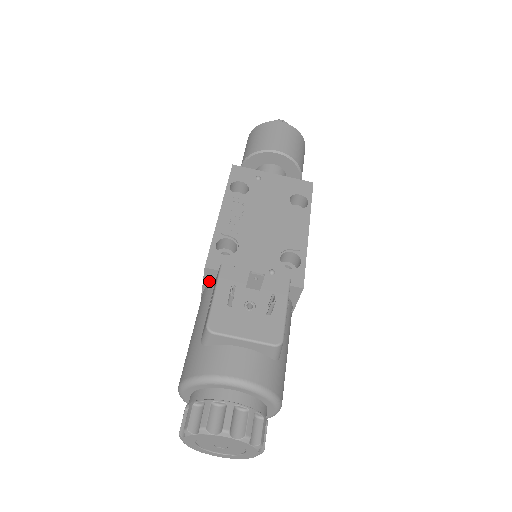
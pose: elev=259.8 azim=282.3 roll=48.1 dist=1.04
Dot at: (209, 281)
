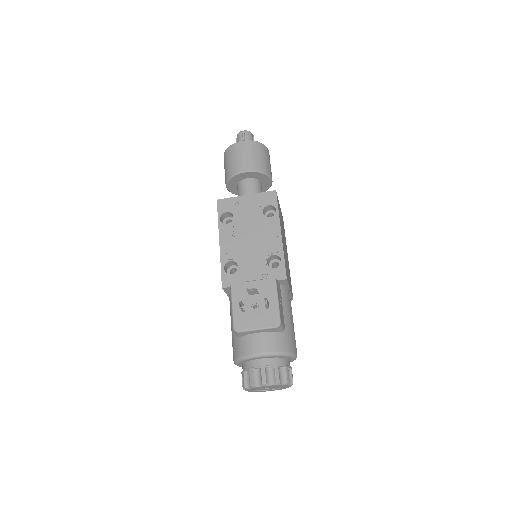
Dot at: (229, 292)
